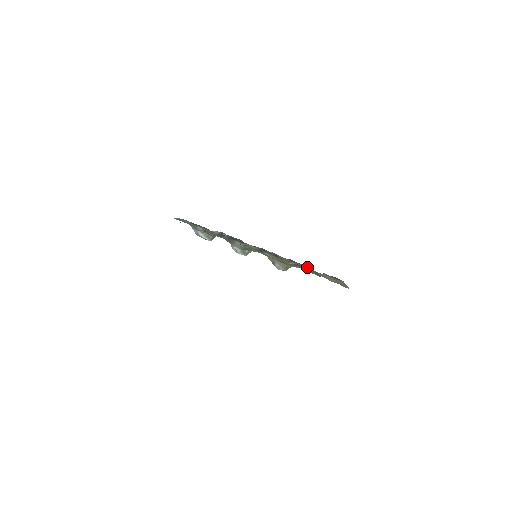
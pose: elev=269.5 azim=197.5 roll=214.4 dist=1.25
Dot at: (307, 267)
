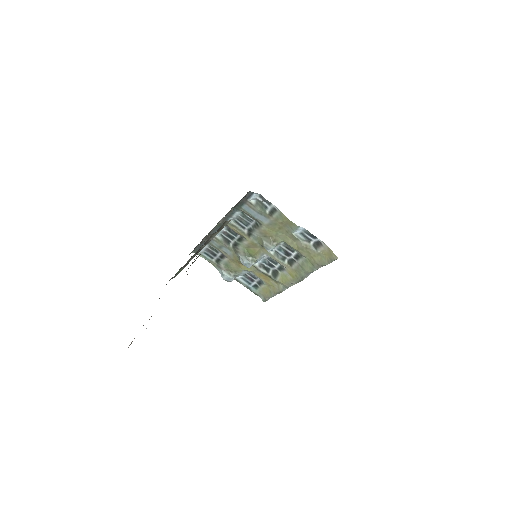
Dot at: (302, 259)
